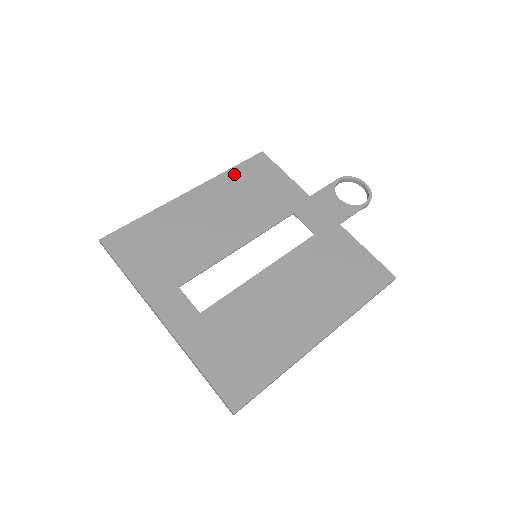
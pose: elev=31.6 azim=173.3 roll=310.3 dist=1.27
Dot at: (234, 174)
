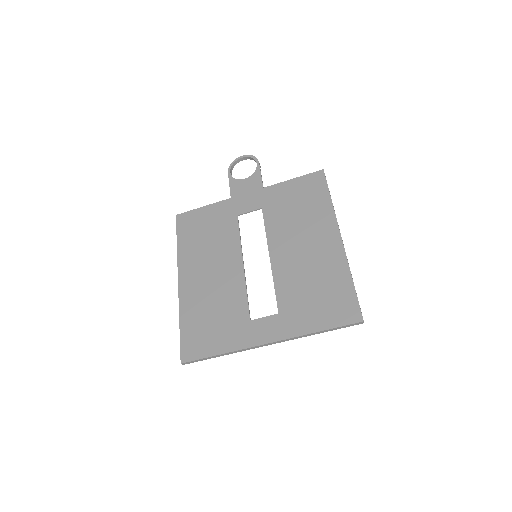
Dot at: (183, 243)
